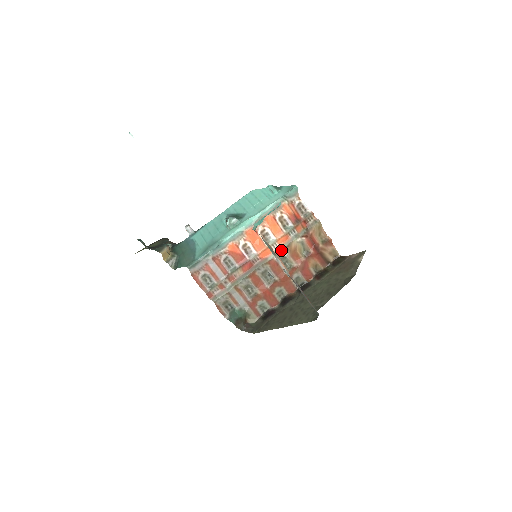
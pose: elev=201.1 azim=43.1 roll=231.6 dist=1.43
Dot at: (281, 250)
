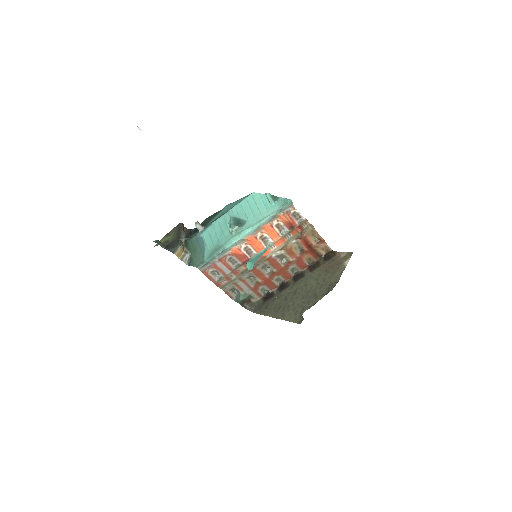
Dot at: (278, 250)
